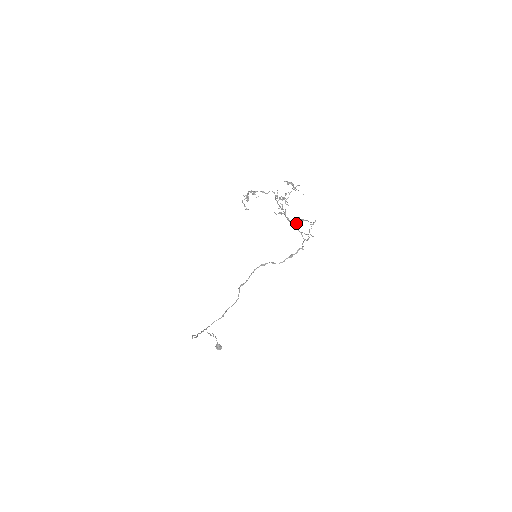
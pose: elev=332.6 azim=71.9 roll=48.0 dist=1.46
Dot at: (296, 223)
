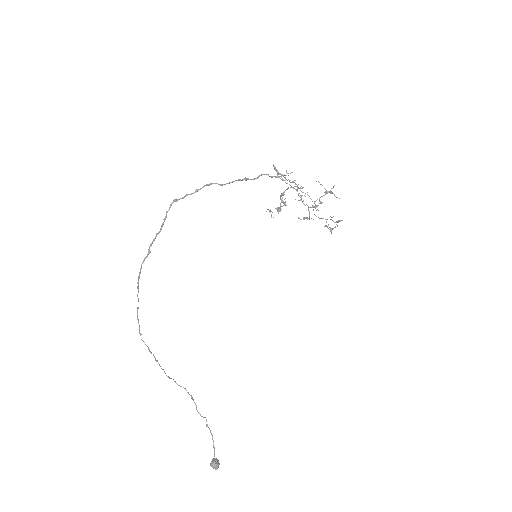
Dot at: (284, 175)
